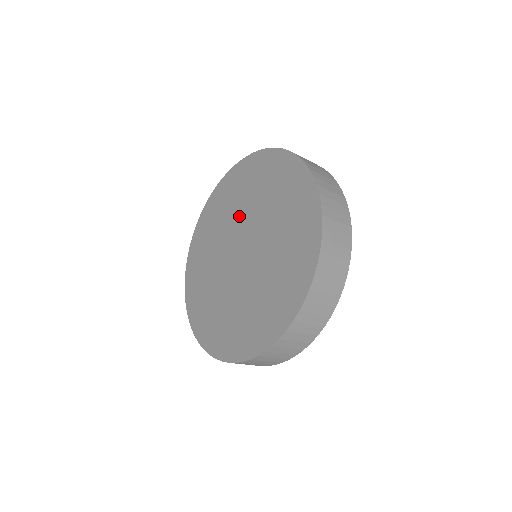
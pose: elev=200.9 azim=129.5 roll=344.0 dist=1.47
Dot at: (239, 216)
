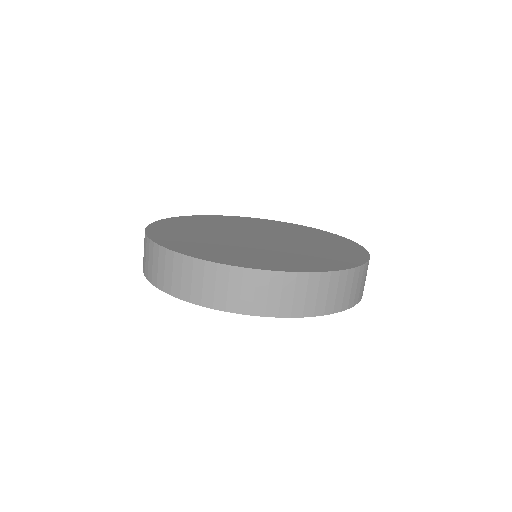
Dot at: (223, 229)
